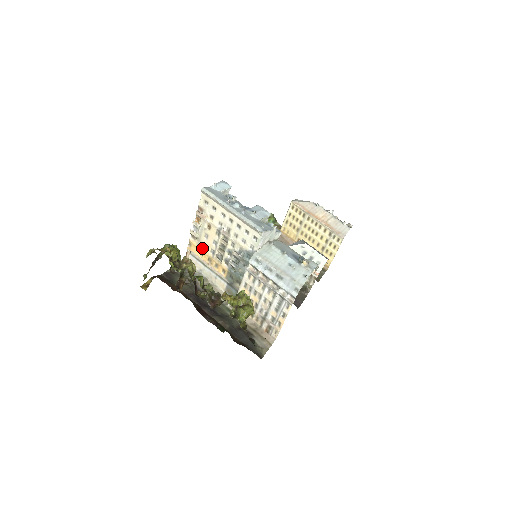
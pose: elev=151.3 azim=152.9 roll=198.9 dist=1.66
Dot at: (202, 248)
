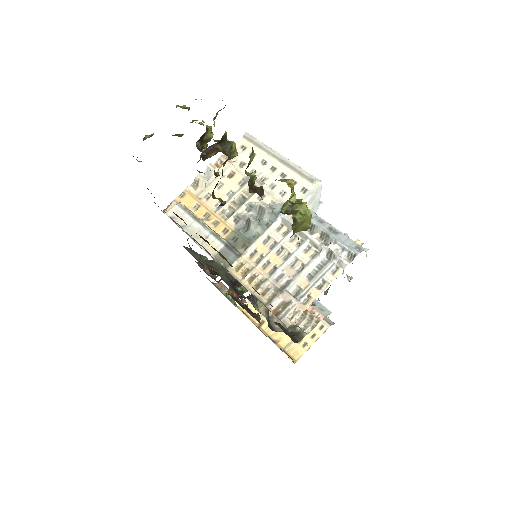
Dot at: (203, 200)
